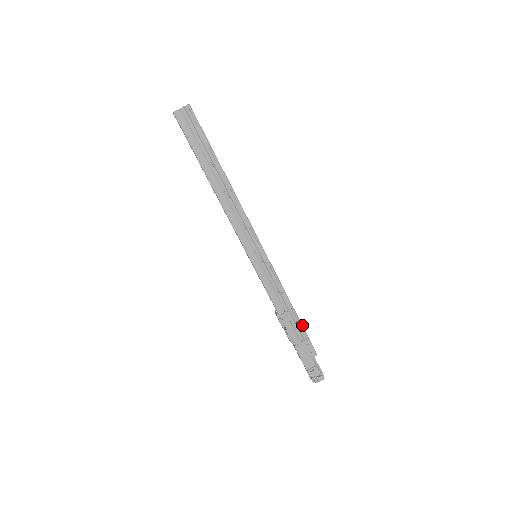
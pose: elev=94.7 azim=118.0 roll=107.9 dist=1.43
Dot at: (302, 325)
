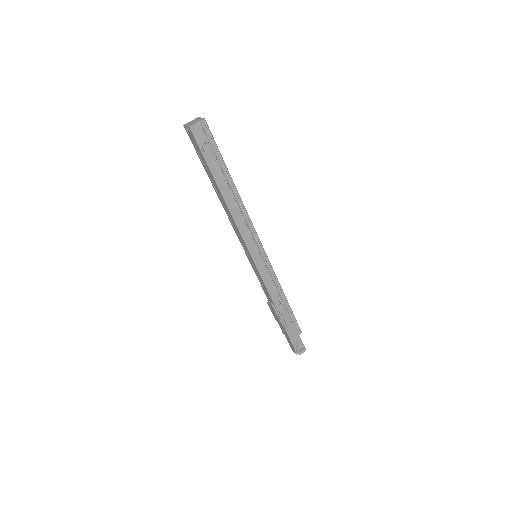
Dot at: occluded
